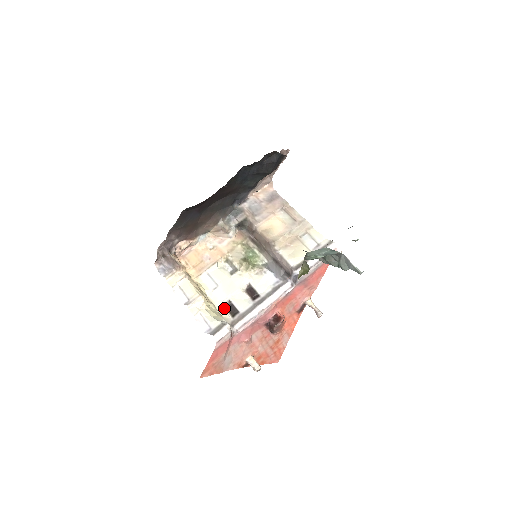
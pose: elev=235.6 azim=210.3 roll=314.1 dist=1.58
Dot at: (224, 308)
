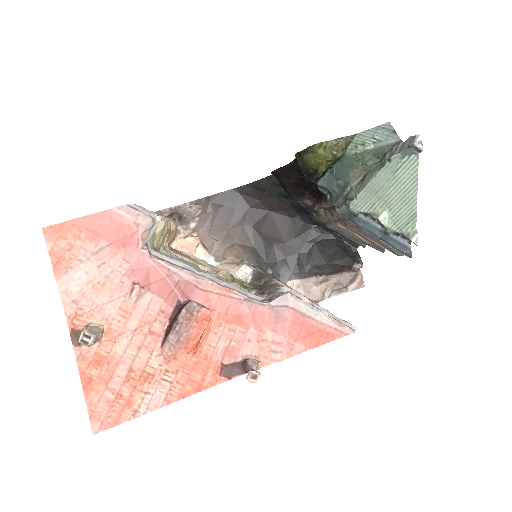
Dot at: occluded
